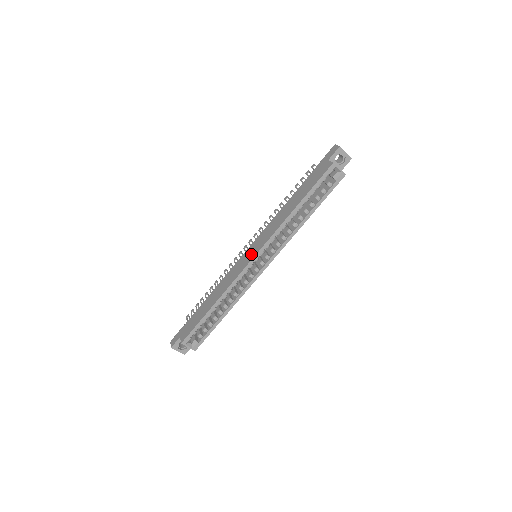
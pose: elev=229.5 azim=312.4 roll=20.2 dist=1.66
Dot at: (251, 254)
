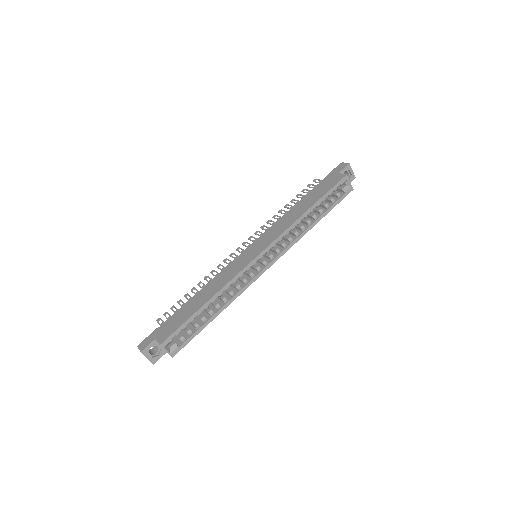
Dot at: (255, 251)
